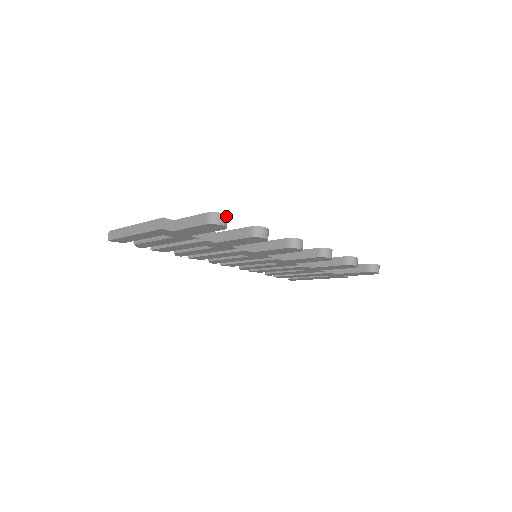
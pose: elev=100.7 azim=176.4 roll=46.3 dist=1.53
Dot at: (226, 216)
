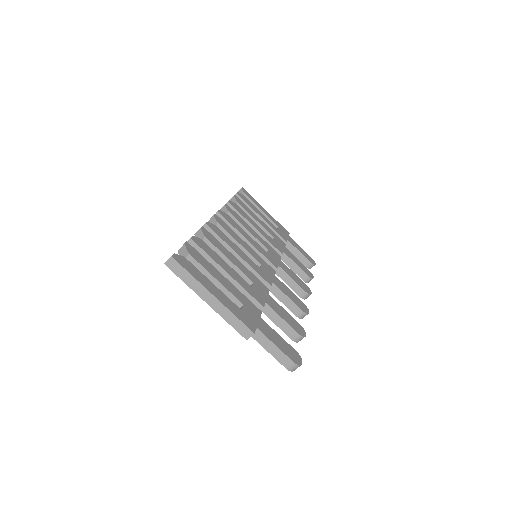
Dot at: (301, 362)
